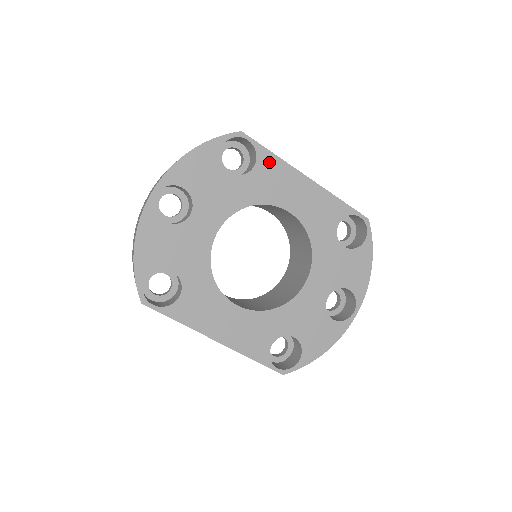
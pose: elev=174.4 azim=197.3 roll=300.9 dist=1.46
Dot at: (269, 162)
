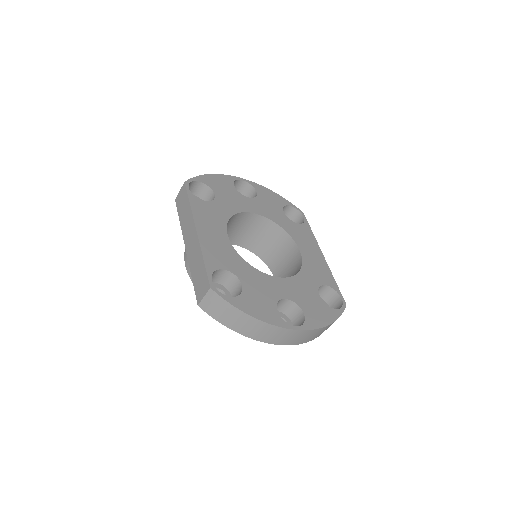
Dot at: (307, 231)
